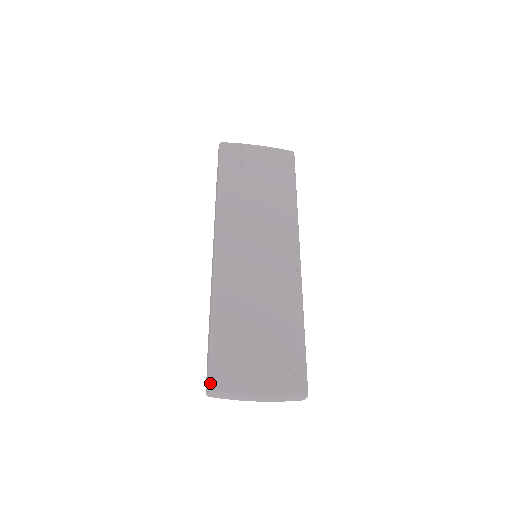
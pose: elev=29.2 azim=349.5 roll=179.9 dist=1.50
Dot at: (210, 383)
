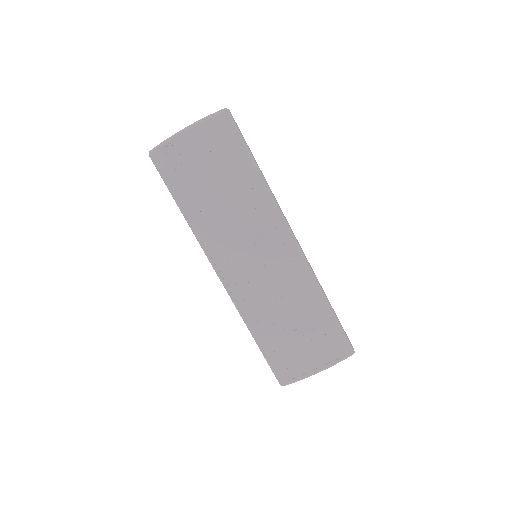
Dot at: (279, 381)
